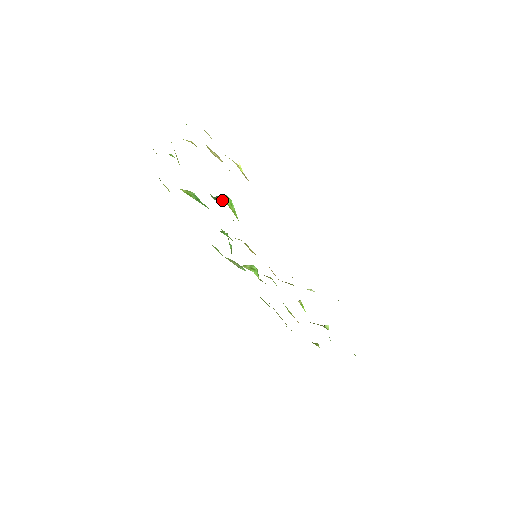
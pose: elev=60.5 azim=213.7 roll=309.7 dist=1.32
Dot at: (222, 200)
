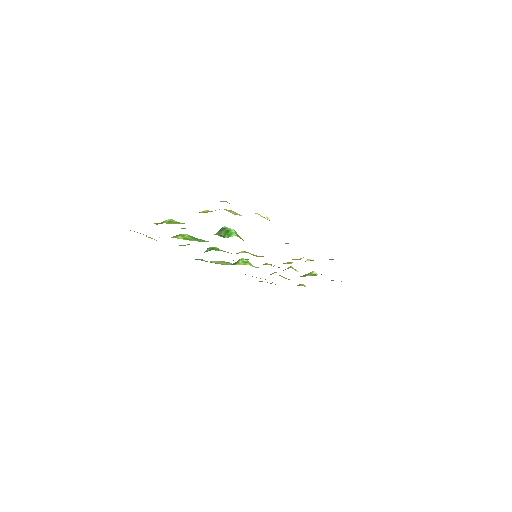
Dot at: (232, 236)
